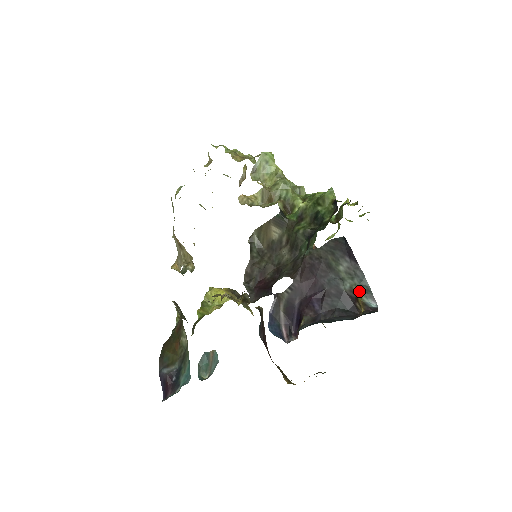
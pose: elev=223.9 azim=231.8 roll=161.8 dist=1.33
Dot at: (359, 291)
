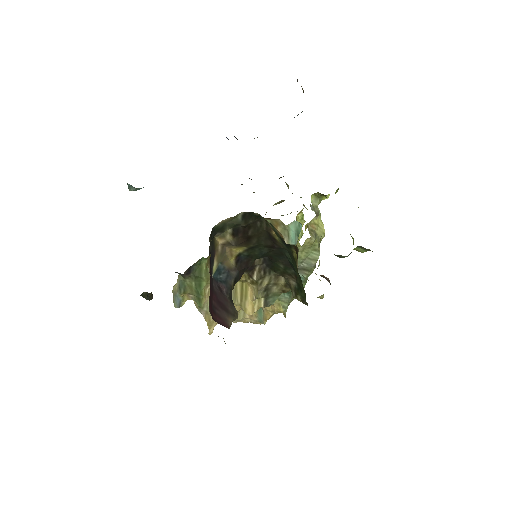
Dot at: occluded
